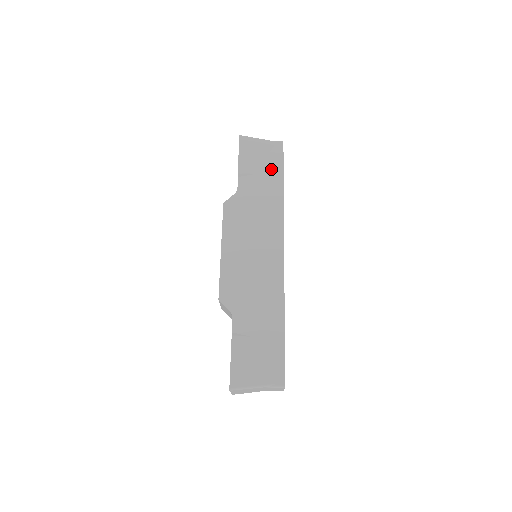
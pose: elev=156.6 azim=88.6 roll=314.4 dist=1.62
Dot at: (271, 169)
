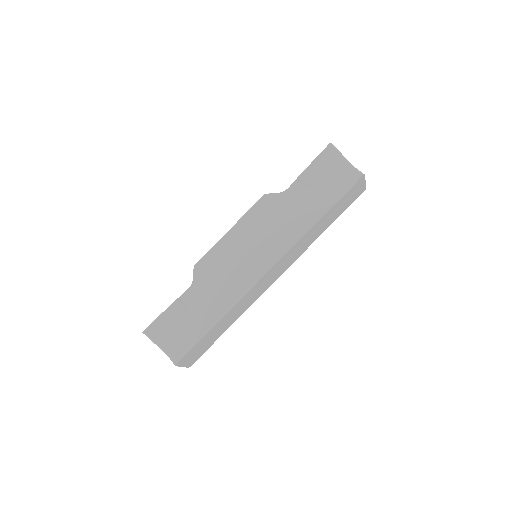
Dot at: (328, 193)
